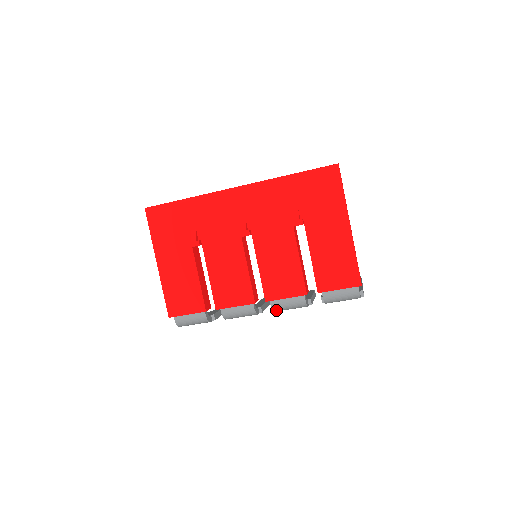
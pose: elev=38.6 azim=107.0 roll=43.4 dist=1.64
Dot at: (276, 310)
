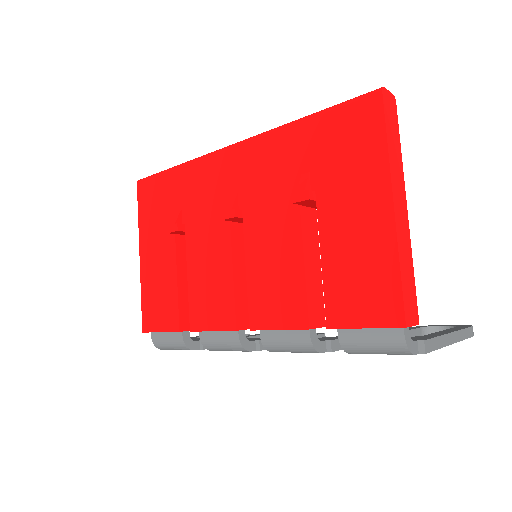
Dot at: (270, 349)
